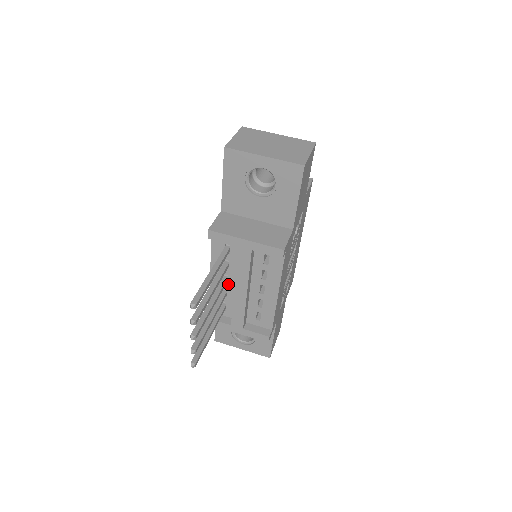
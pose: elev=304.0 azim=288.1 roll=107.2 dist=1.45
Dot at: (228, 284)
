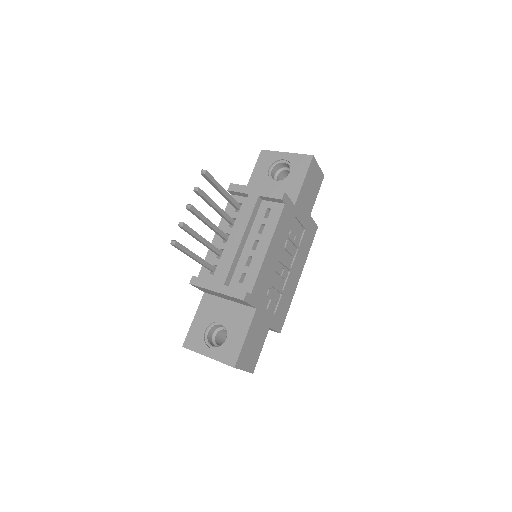
Dot at: (227, 243)
